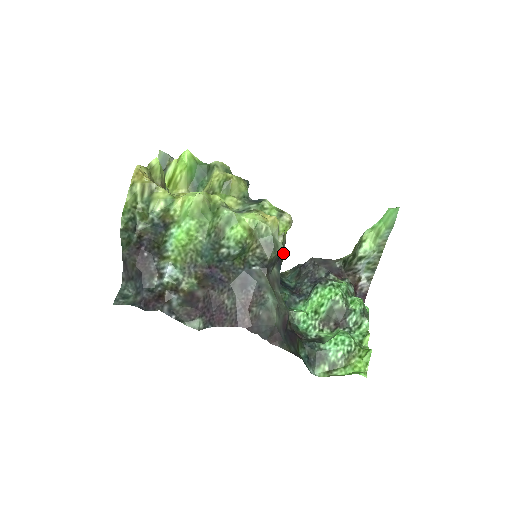
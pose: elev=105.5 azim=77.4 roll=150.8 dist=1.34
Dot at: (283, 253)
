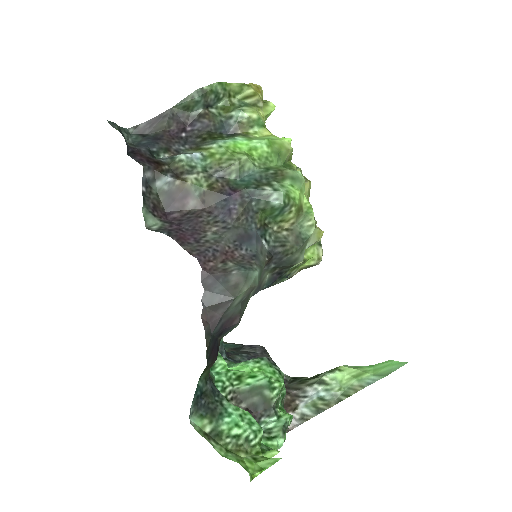
Dot at: (281, 281)
